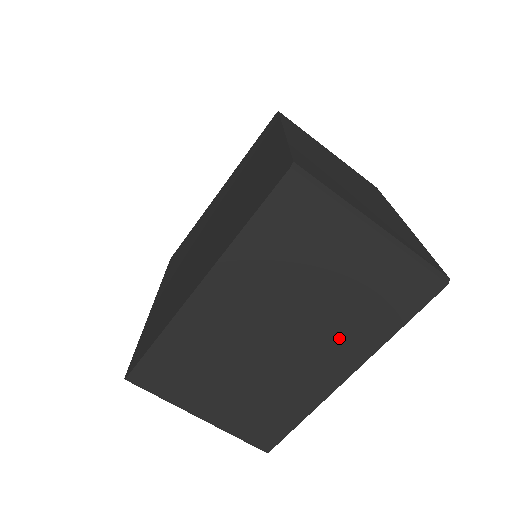
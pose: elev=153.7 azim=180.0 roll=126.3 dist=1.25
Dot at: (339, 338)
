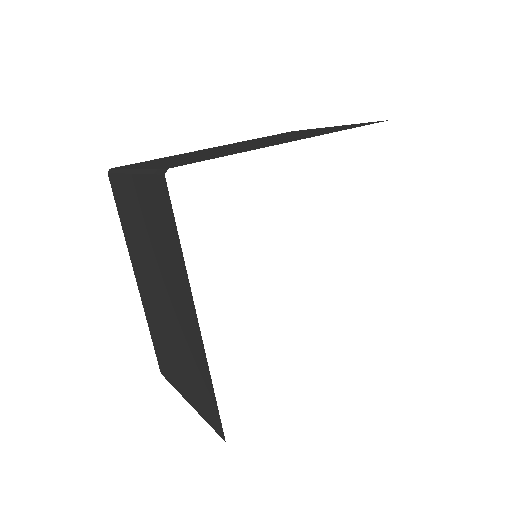
Dot at: (174, 280)
